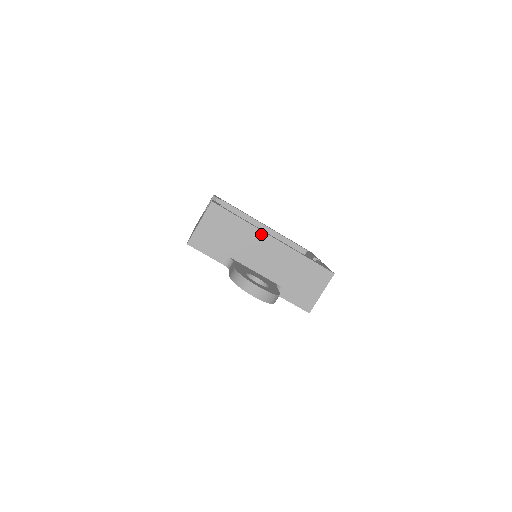
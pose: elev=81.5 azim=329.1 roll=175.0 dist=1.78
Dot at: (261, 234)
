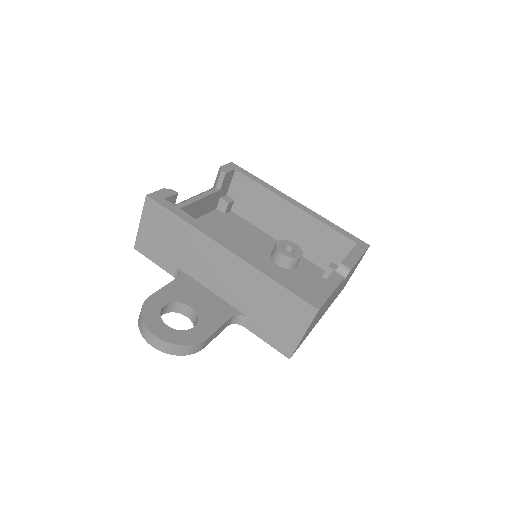
Dot at: (209, 242)
